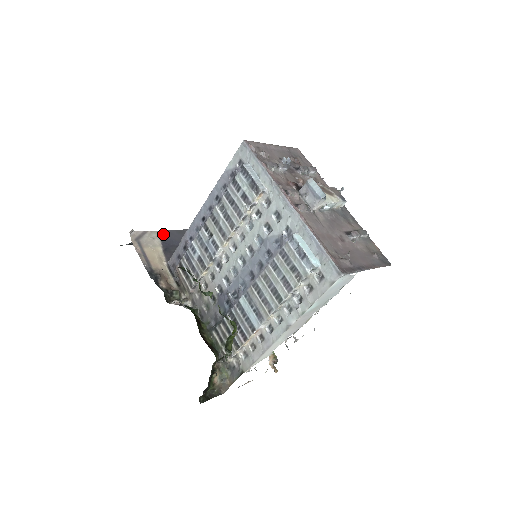
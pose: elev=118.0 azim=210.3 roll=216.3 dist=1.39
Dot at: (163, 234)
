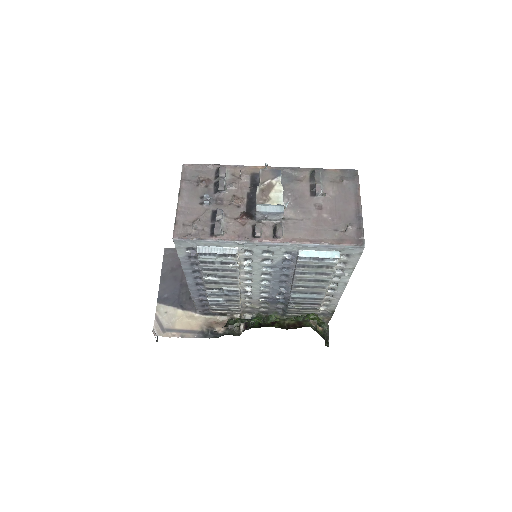
Dot at: (162, 299)
